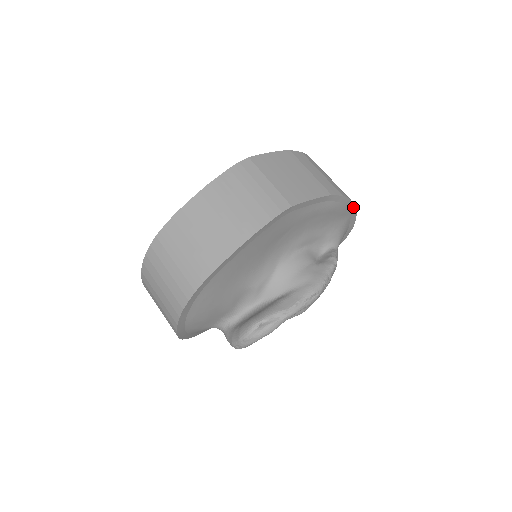
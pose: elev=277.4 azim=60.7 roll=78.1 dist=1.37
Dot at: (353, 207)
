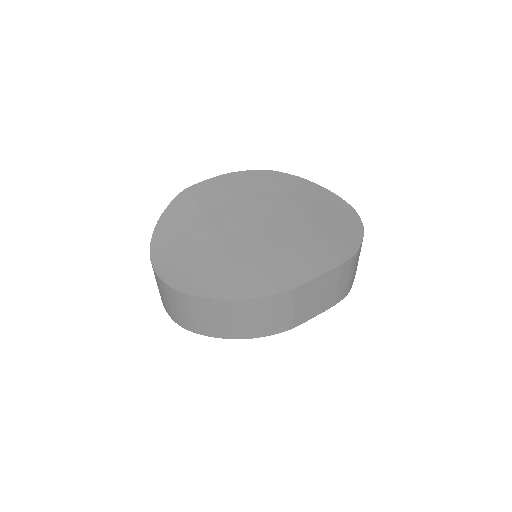
Dot at: occluded
